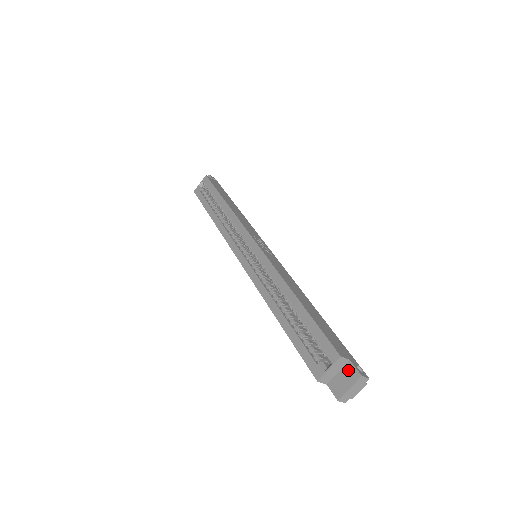
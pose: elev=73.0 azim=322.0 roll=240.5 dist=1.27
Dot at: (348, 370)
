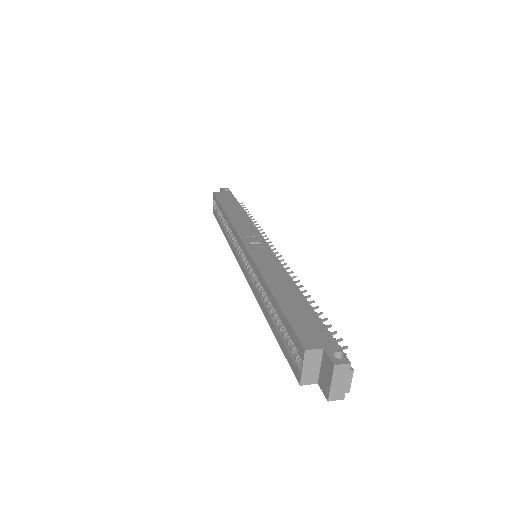
Dot at: (325, 361)
